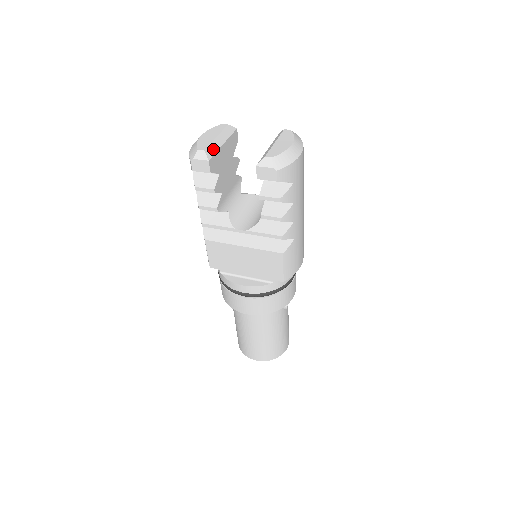
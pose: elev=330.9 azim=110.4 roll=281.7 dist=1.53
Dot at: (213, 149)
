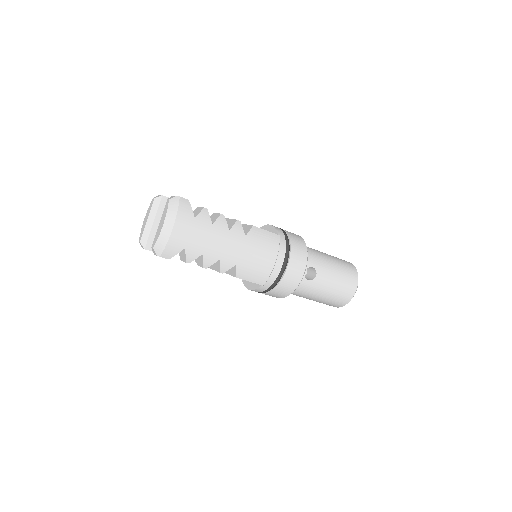
Dot at: (146, 235)
